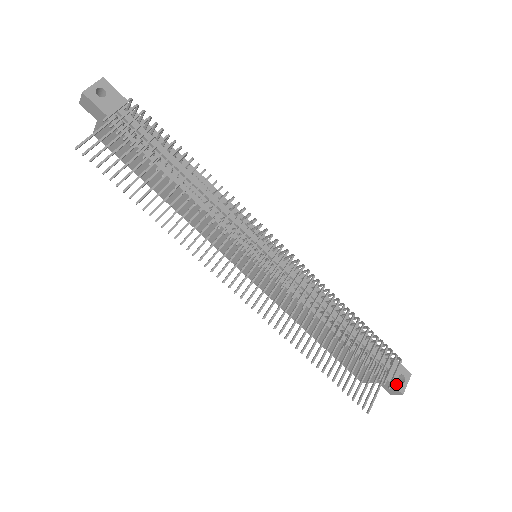
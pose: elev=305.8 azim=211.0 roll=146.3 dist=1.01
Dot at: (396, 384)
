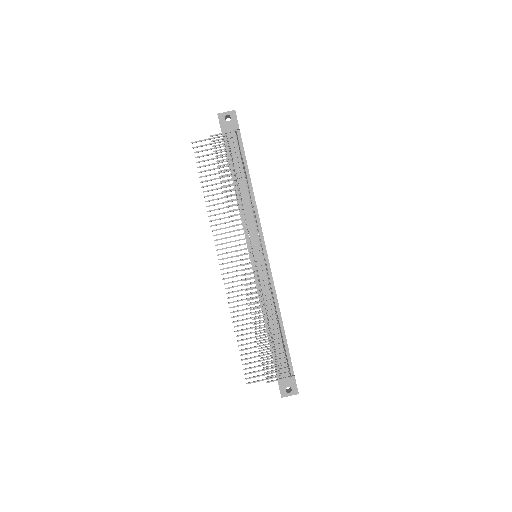
Dot at: (282, 389)
